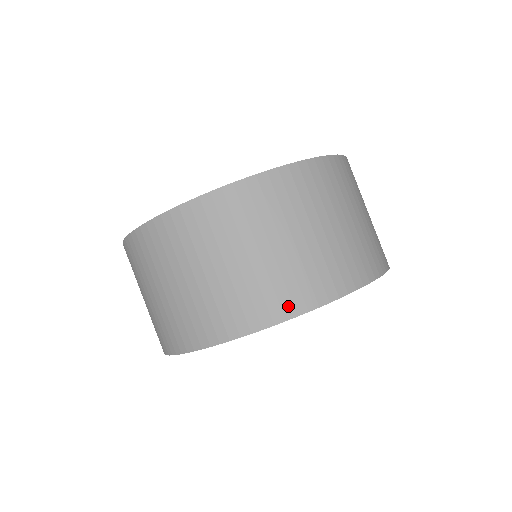
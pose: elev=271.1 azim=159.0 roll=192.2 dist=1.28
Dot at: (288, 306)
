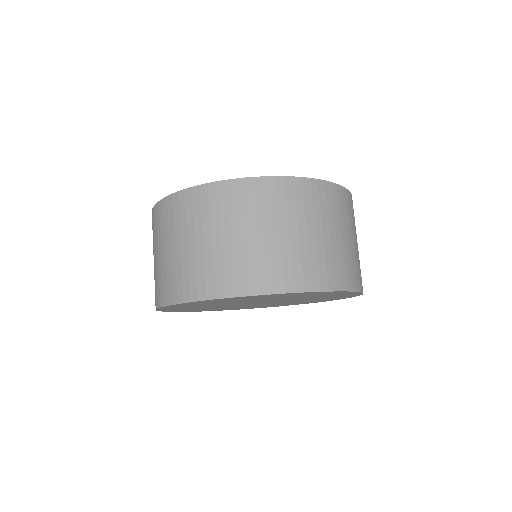
Dot at: (170, 295)
